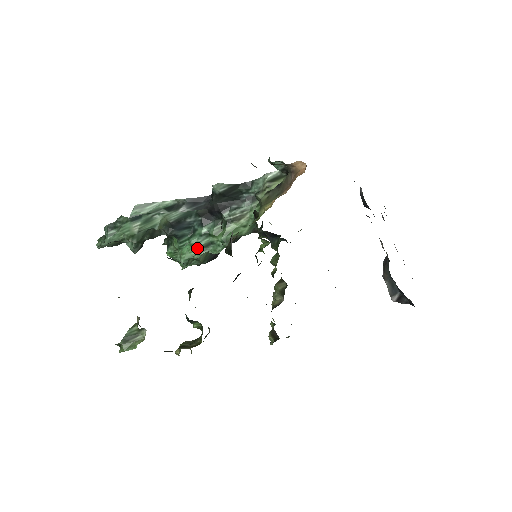
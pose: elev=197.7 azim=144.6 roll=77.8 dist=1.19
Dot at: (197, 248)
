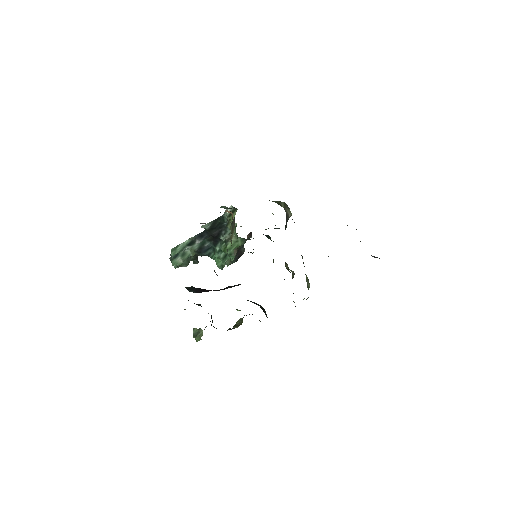
Dot at: (221, 259)
